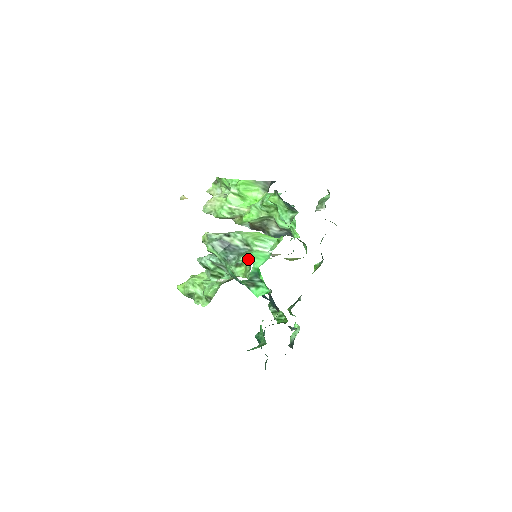
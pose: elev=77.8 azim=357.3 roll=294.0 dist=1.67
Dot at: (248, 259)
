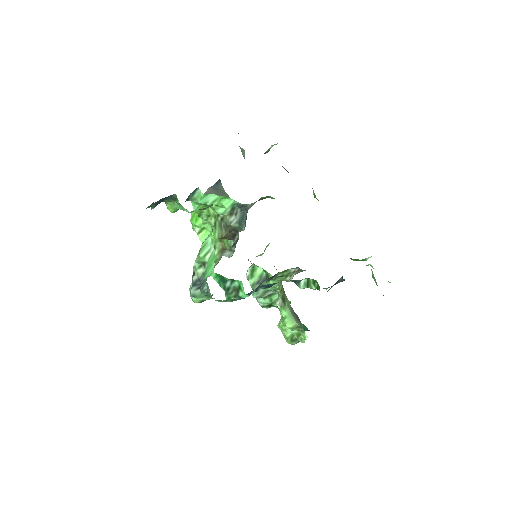
Dot at: (206, 276)
